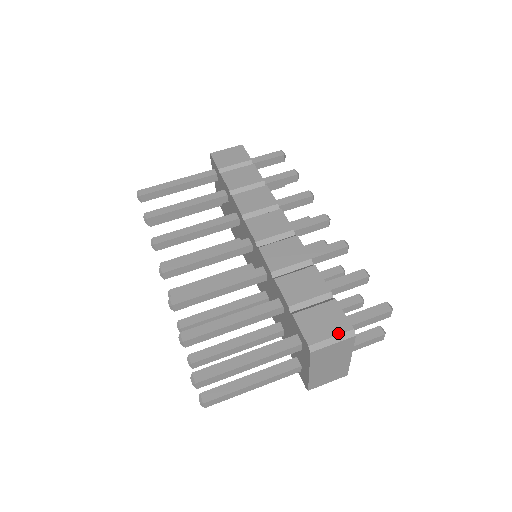
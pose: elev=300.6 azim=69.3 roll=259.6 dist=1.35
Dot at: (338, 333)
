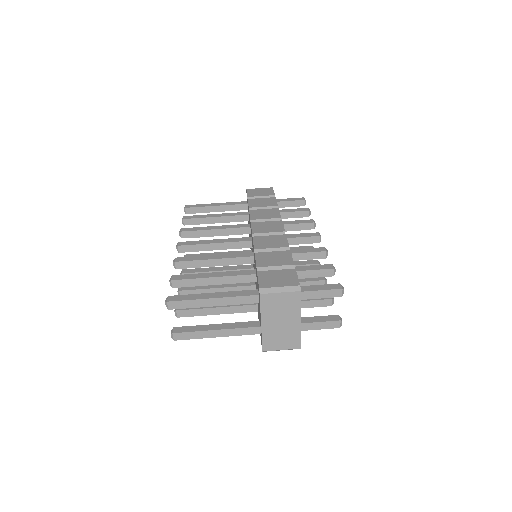
Dot at: (286, 285)
